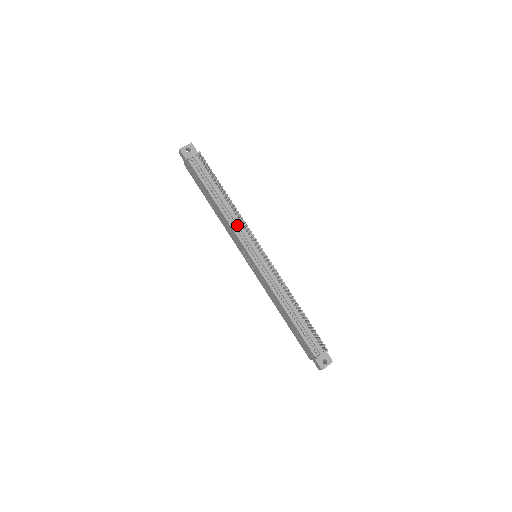
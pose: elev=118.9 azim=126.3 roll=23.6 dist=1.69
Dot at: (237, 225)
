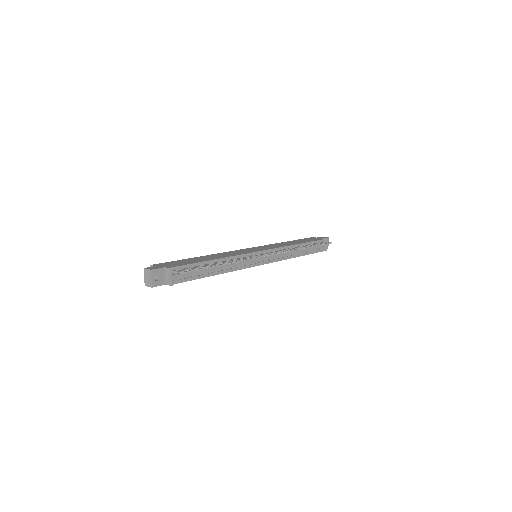
Dot at: (239, 264)
